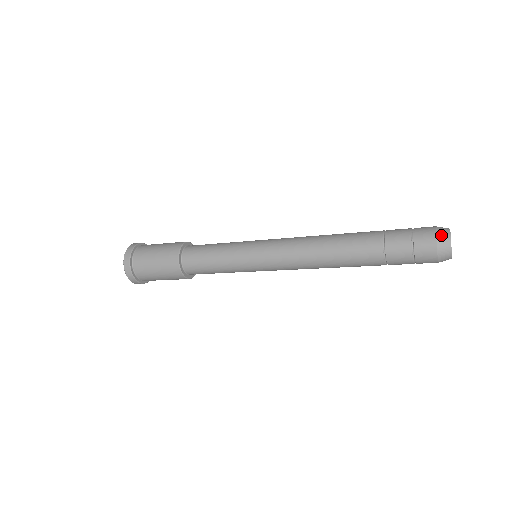
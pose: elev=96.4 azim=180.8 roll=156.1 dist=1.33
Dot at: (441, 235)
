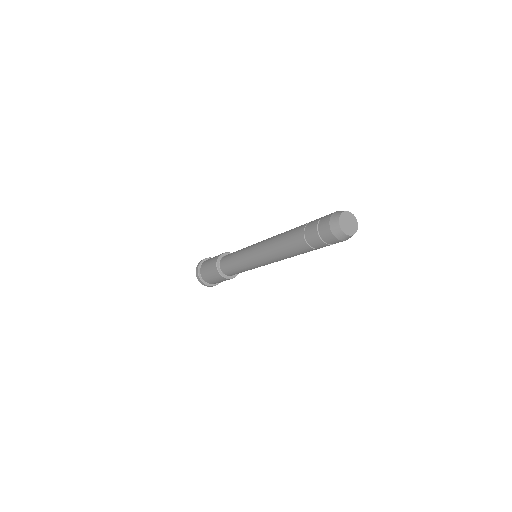
Dot at: occluded
